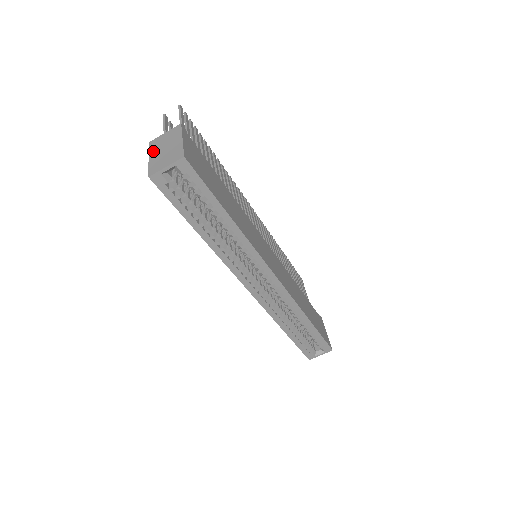
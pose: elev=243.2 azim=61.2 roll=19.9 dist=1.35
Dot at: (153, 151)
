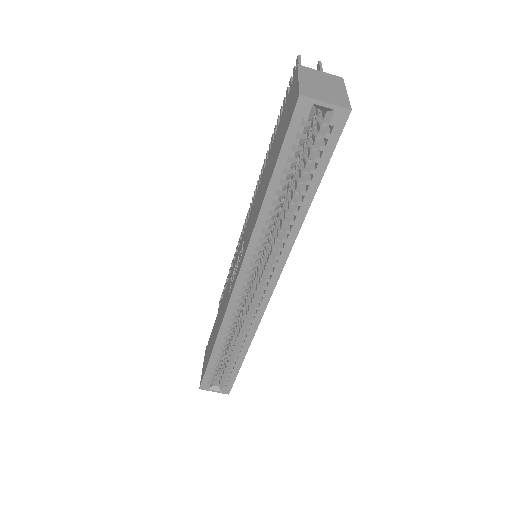
Dot at: (305, 76)
